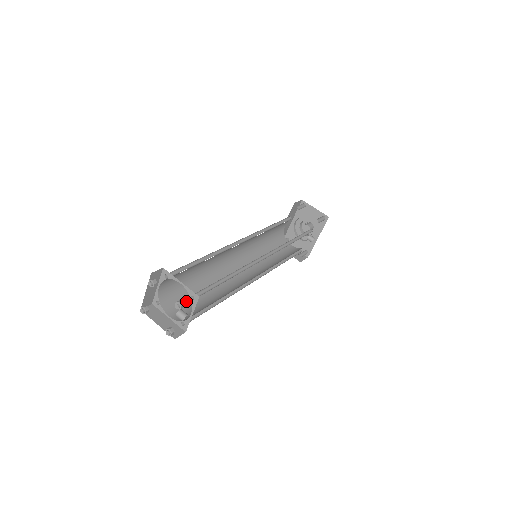
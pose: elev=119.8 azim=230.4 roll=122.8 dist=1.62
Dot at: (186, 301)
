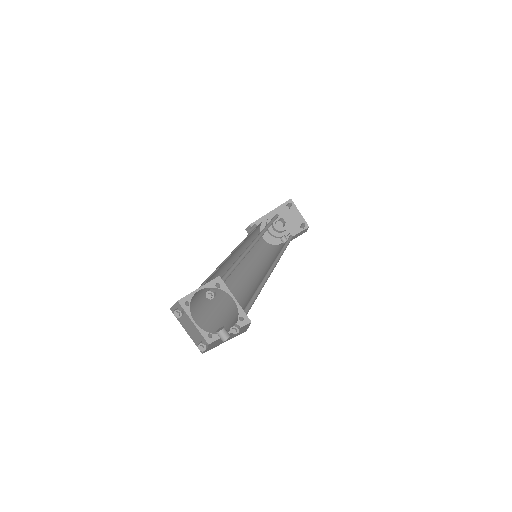
Dot at: (204, 302)
